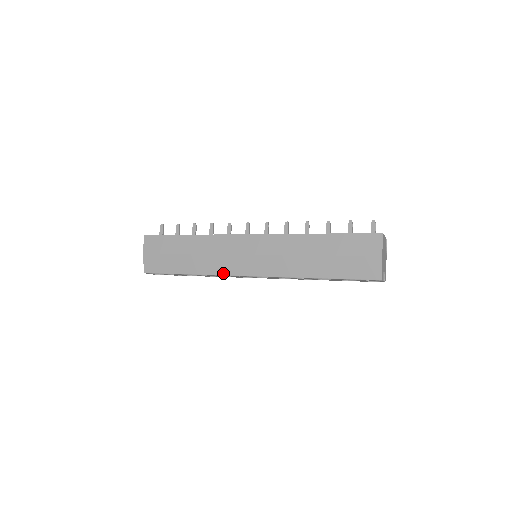
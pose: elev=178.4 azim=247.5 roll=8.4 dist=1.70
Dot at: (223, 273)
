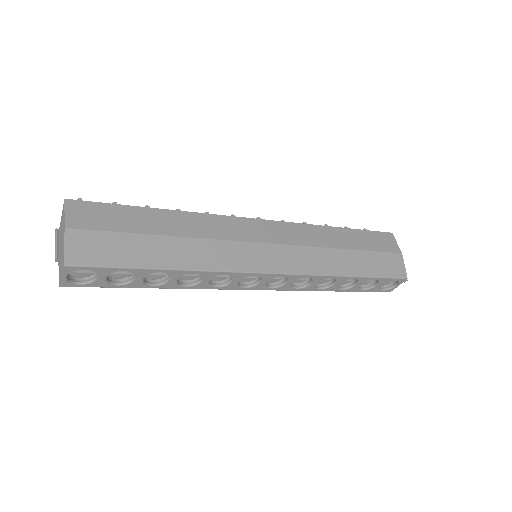
Dot at: (230, 268)
